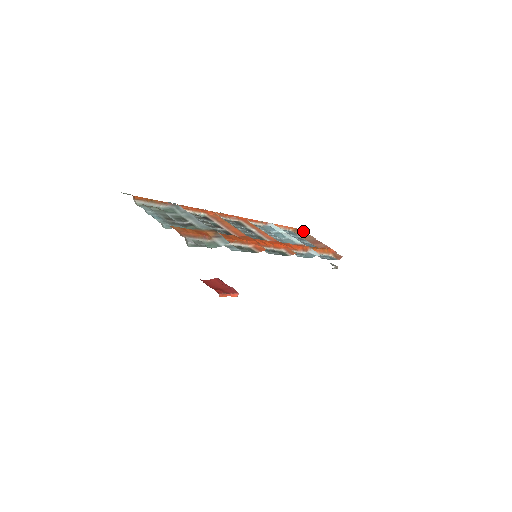
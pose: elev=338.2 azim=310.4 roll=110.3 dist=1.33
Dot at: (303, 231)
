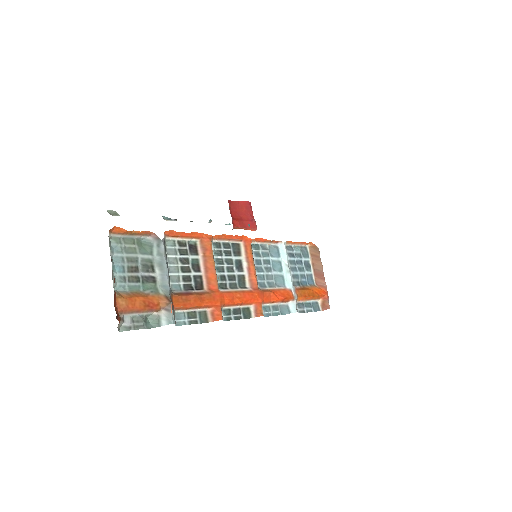
Dot at: (319, 254)
